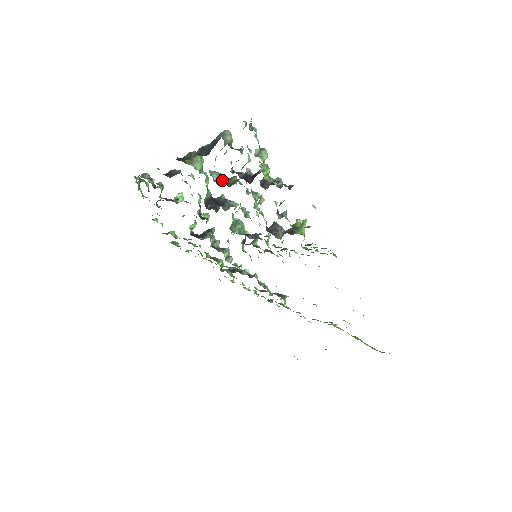
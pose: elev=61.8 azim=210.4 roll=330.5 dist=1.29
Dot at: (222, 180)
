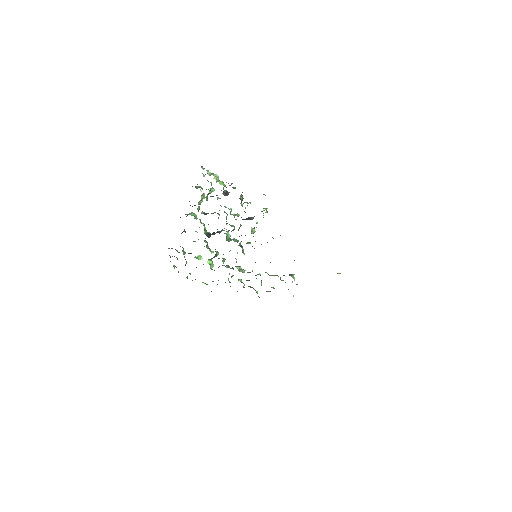
Dot at: occluded
